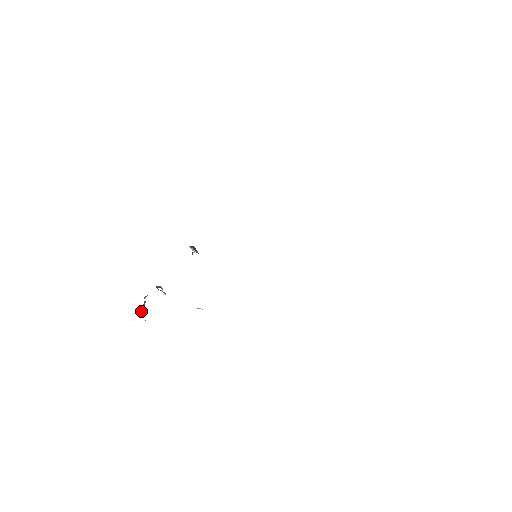
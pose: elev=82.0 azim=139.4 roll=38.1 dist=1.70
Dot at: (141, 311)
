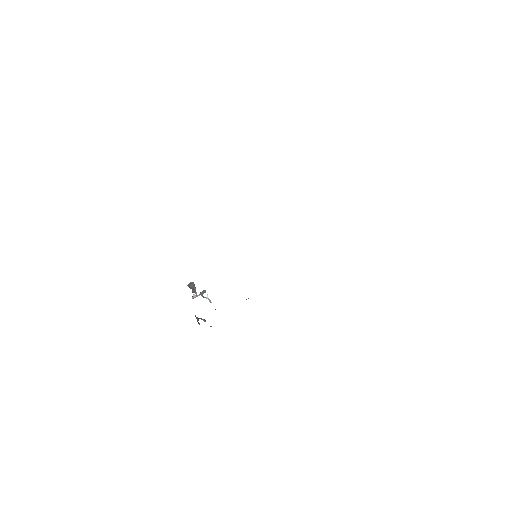
Dot at: (203, 320)
